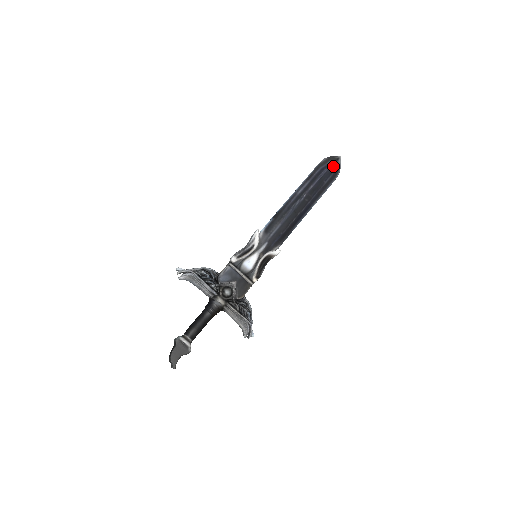
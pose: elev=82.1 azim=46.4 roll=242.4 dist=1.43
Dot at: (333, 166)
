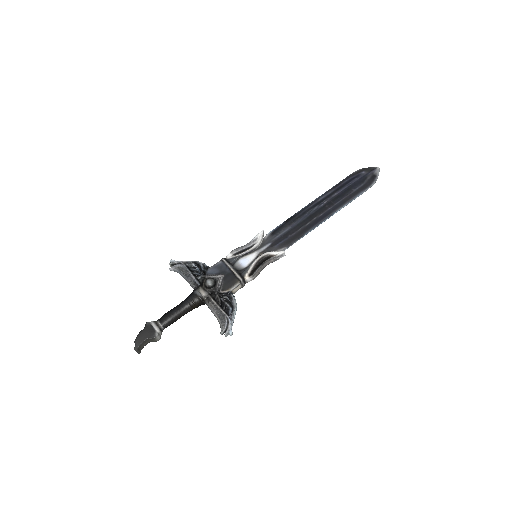
Dot at: (367, 175)
